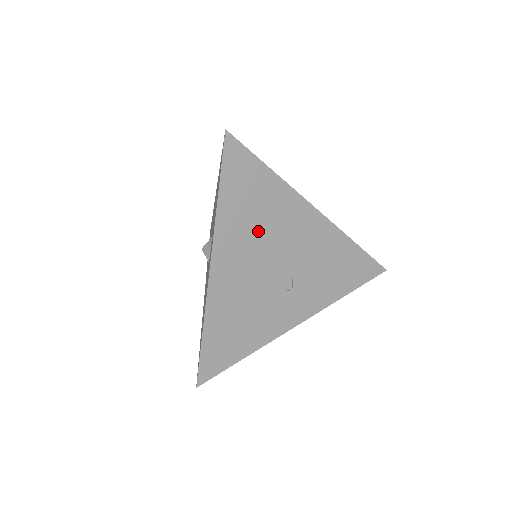
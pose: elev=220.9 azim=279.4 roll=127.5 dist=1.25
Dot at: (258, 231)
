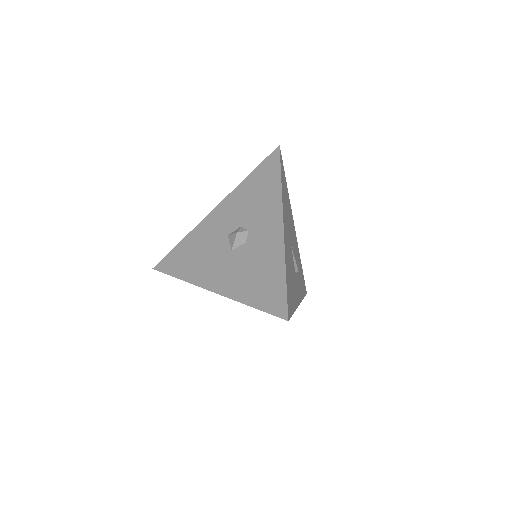
Dot at: (288, 218)
